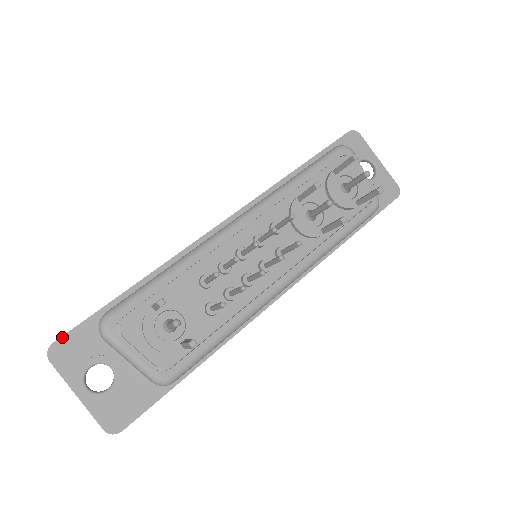
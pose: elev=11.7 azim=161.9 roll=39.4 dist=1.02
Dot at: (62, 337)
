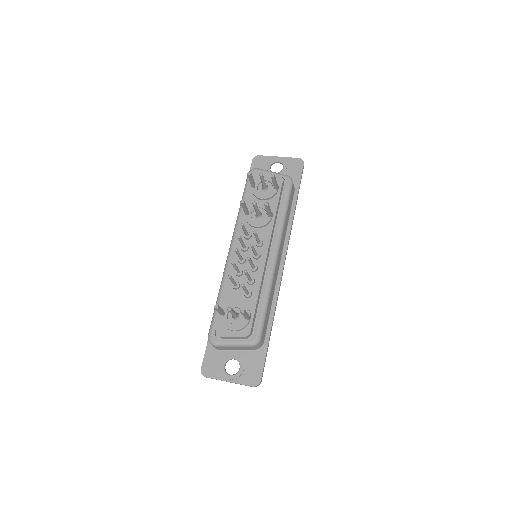
Dot at: (202, 363)
